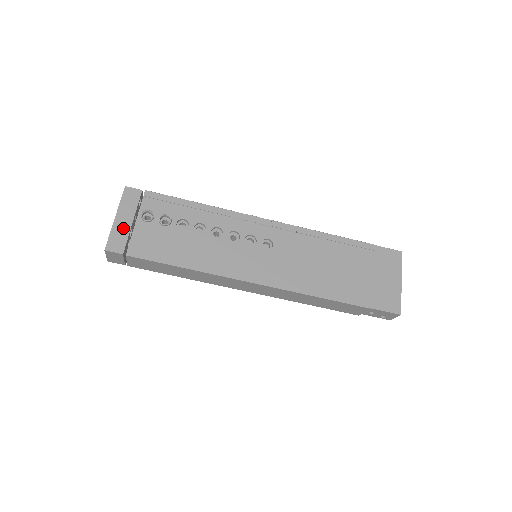
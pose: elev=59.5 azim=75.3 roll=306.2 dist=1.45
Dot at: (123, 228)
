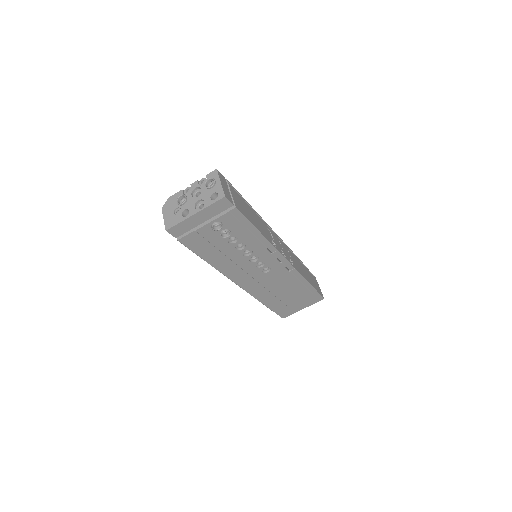
Dot at: (193, 223)
